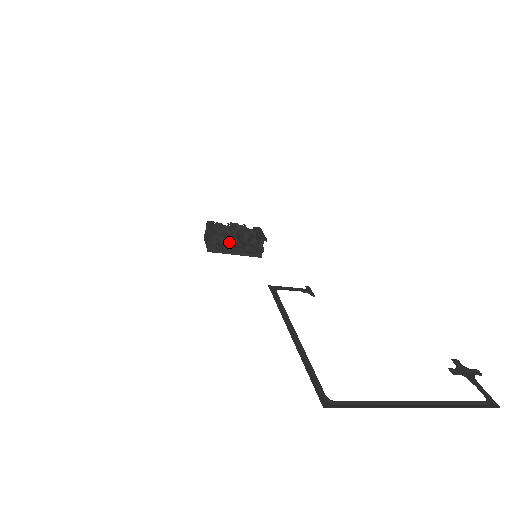
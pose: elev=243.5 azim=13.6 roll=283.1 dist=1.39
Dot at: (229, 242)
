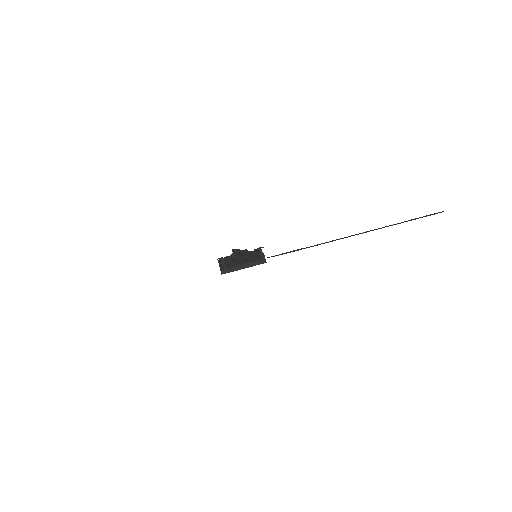
Dot at: (236, 261)
